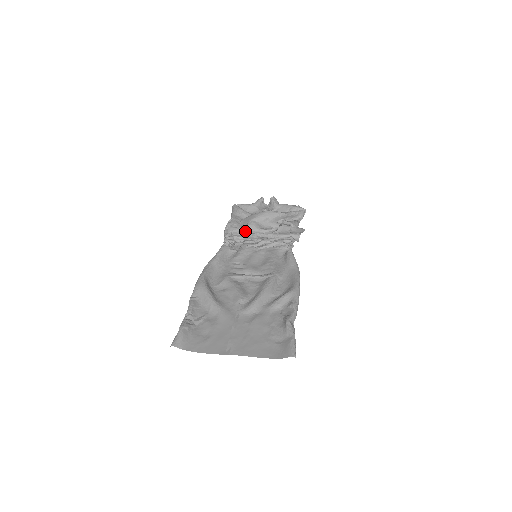
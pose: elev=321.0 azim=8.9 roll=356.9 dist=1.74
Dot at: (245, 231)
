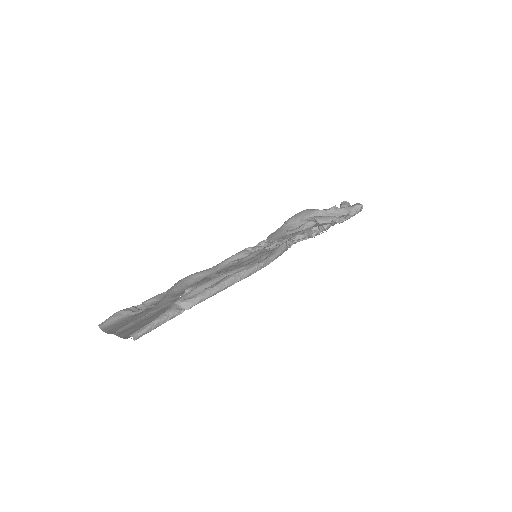
Dot at: (275, 236)
